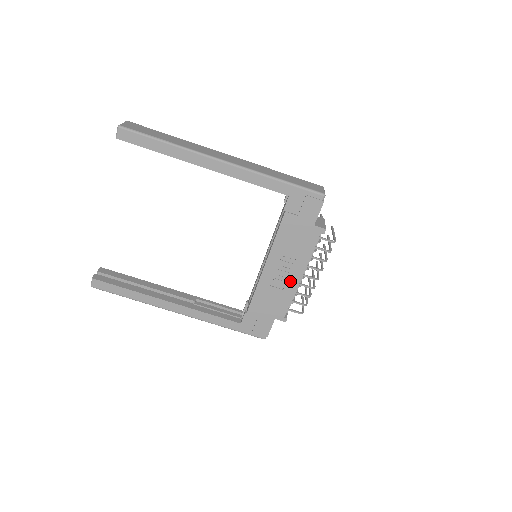
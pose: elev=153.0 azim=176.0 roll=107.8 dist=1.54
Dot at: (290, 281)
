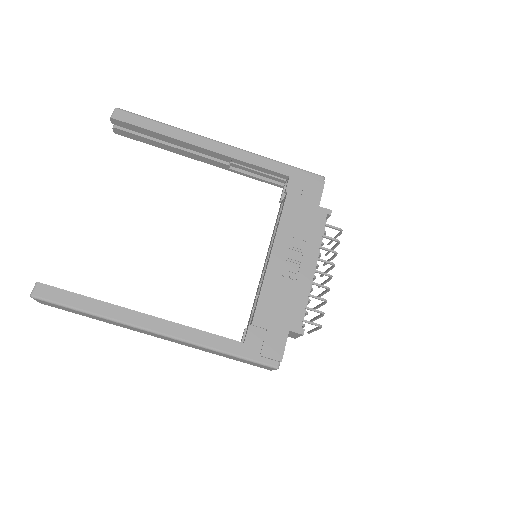
Dot at: (302, 274)
